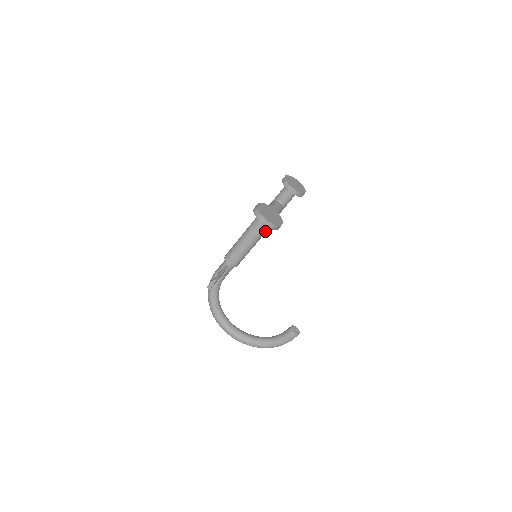
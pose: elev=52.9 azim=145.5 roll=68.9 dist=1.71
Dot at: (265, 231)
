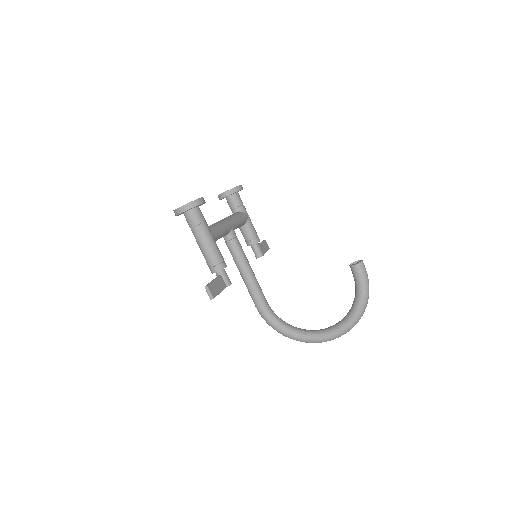
Dot at: (200, 217)
